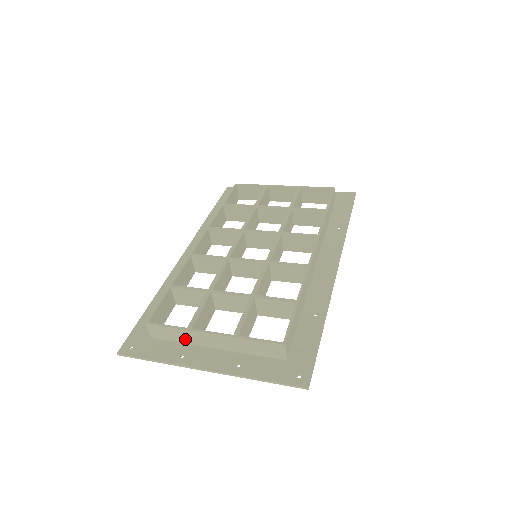
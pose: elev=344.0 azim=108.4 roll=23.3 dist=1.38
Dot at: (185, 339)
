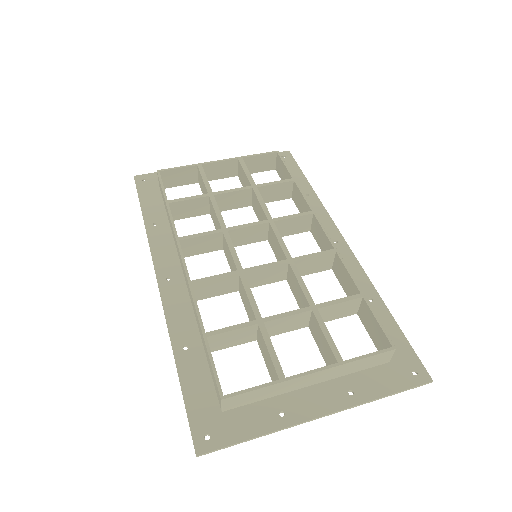
Dot at: (273, 393)
